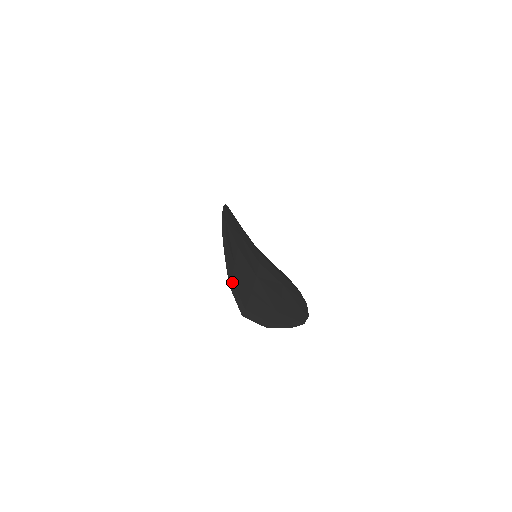
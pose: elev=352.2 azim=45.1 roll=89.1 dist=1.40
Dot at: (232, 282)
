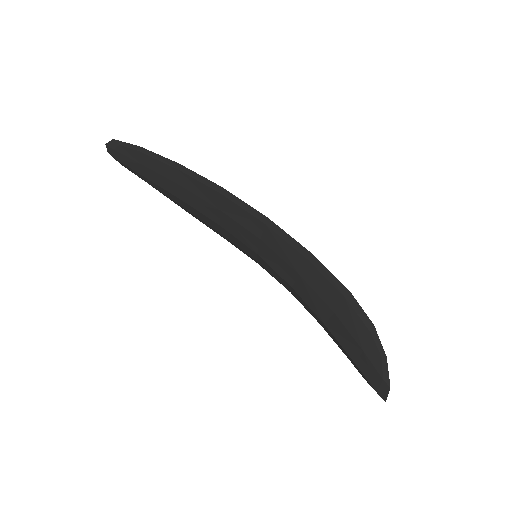
Dot at: (385, 380)
